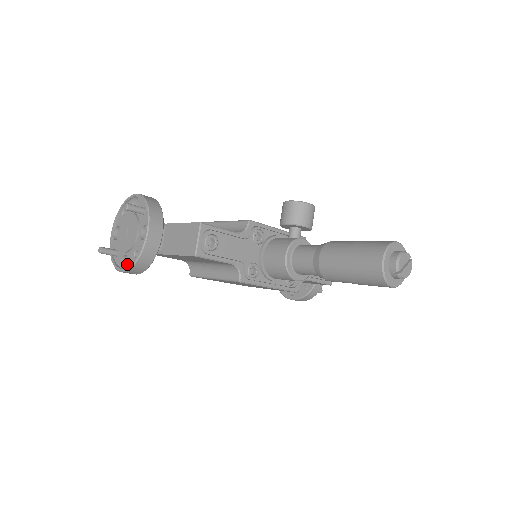
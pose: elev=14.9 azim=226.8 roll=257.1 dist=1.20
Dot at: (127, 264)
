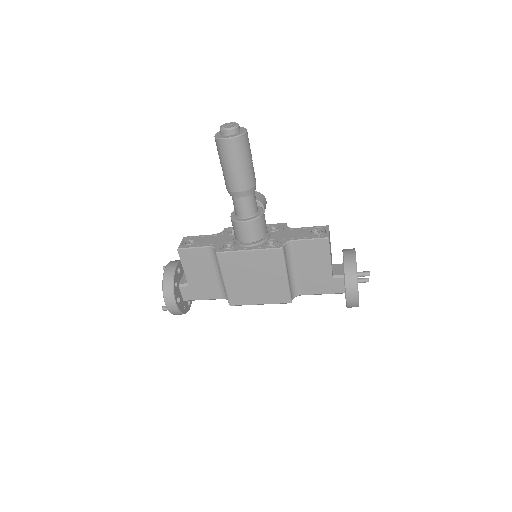
Dot at: occluded
